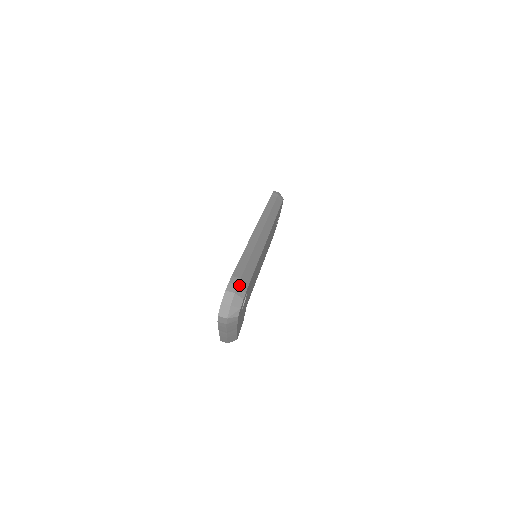
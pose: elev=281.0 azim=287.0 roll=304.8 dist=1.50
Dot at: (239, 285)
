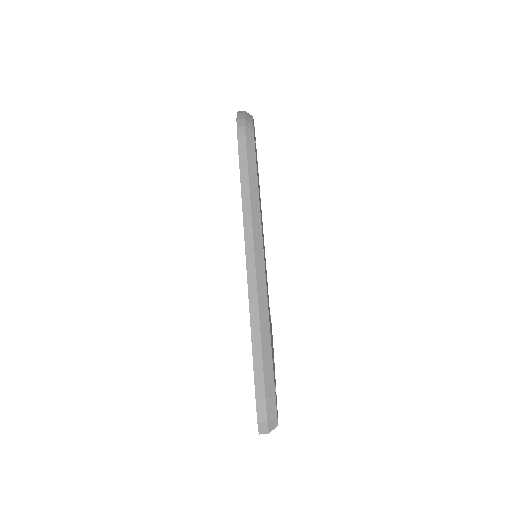
Dot at: (267, 409)
